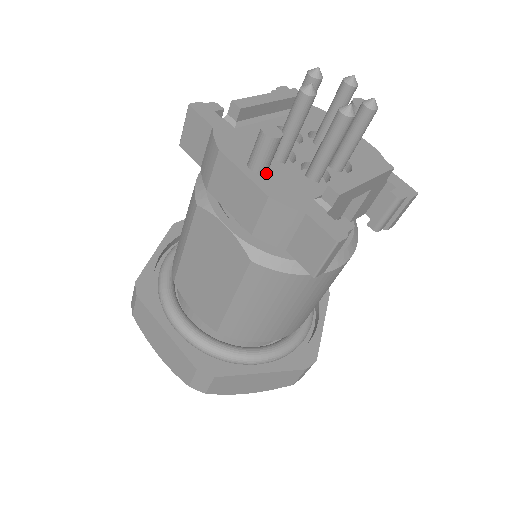
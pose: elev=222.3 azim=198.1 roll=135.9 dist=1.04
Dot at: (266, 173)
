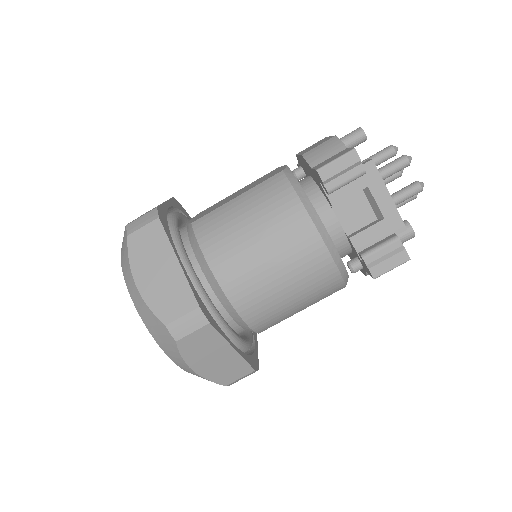
Dot at: occluded
